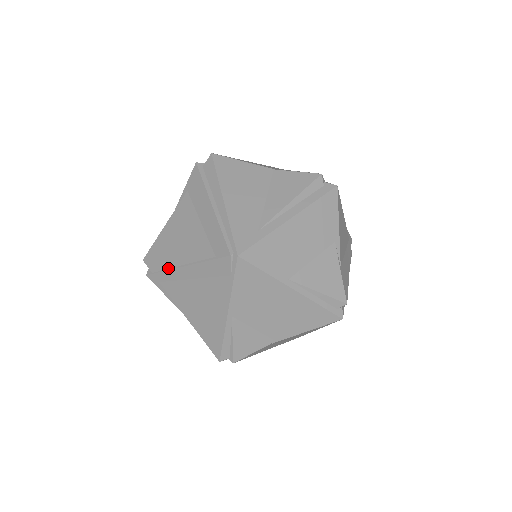
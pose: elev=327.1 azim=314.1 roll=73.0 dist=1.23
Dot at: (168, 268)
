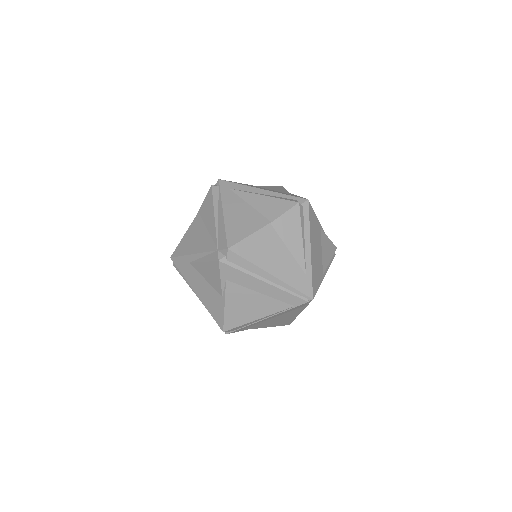
Dot at: (249, 324)
